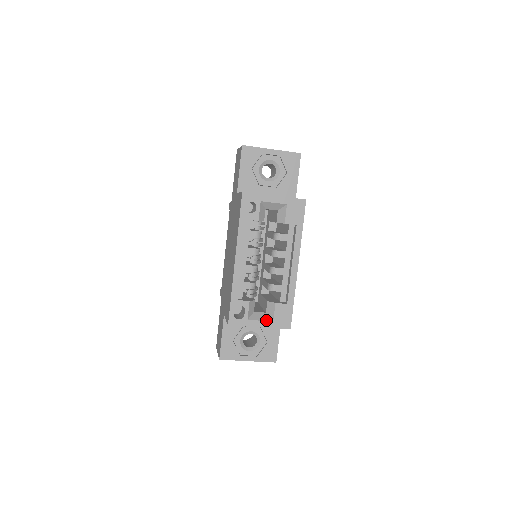
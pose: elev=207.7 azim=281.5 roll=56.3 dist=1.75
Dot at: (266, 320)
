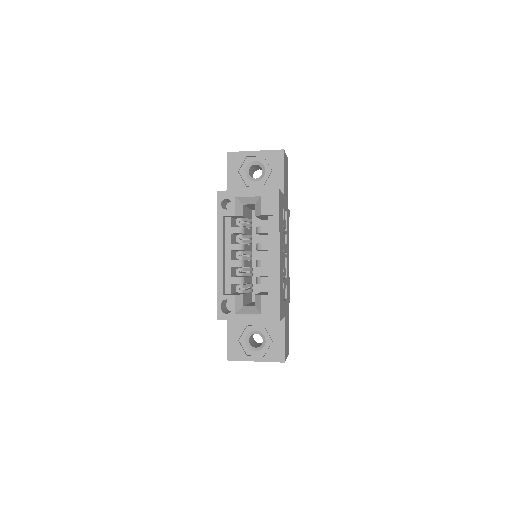
Dot at: (254, 313)
